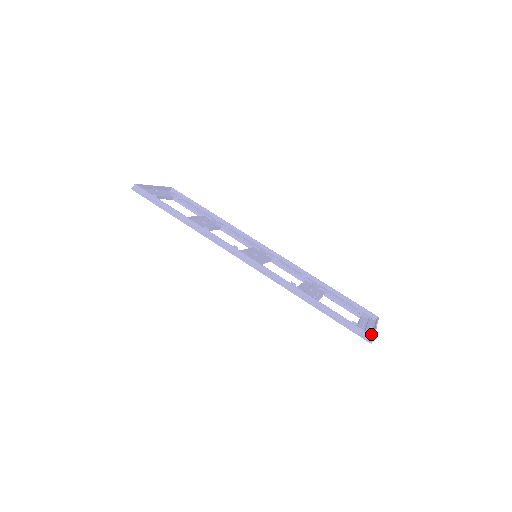
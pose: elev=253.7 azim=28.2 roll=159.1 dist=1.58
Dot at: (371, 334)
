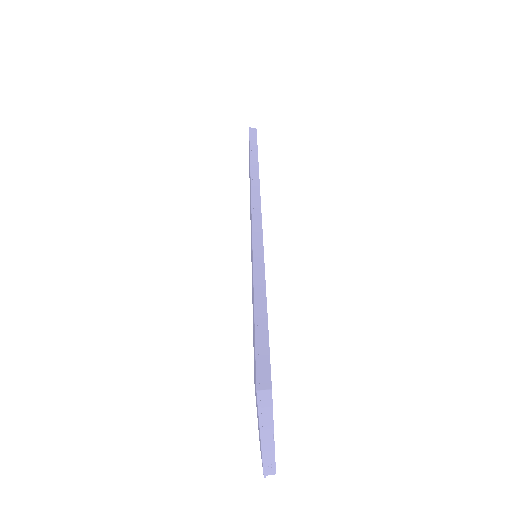
Dot at: (264, 407)
